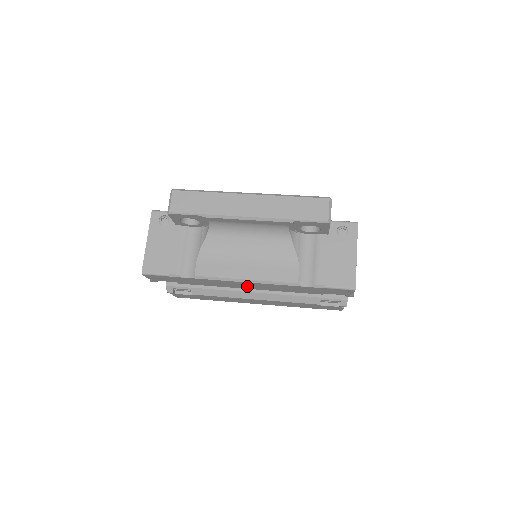
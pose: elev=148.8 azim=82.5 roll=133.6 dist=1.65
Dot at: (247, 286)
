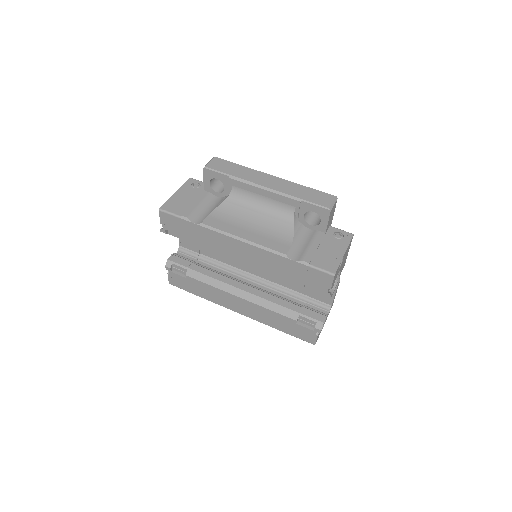
Dot at: (240, 254)
